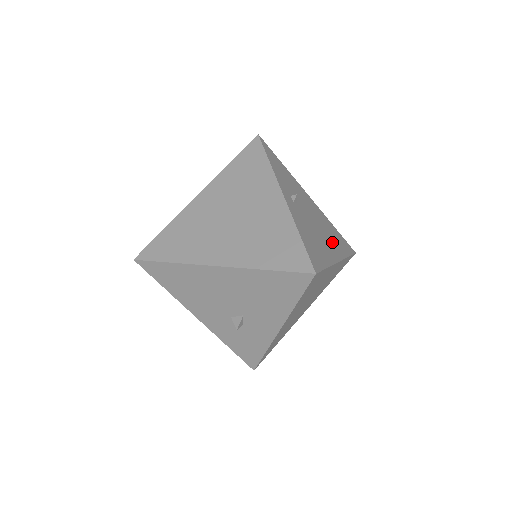
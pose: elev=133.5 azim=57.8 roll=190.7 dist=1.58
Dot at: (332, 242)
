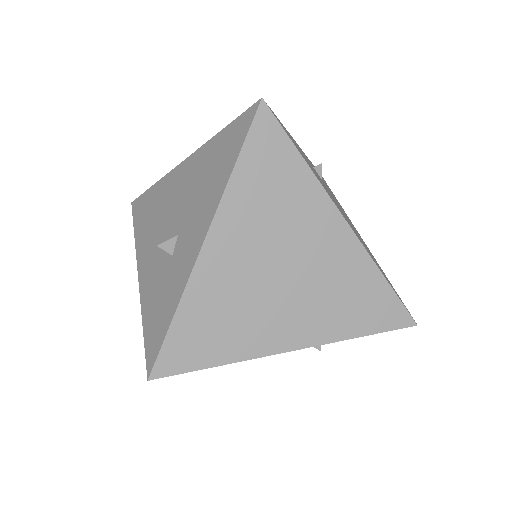
Dot at: occluded
